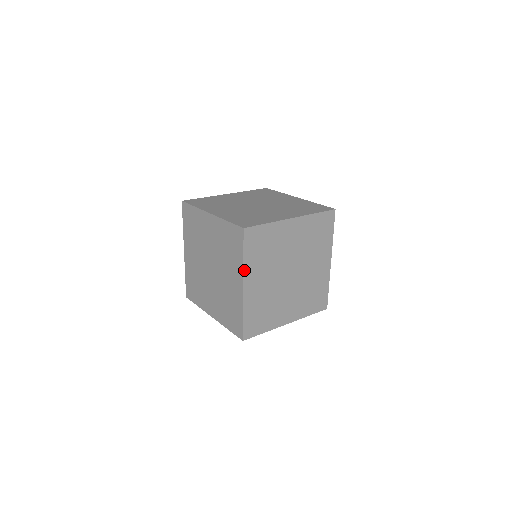
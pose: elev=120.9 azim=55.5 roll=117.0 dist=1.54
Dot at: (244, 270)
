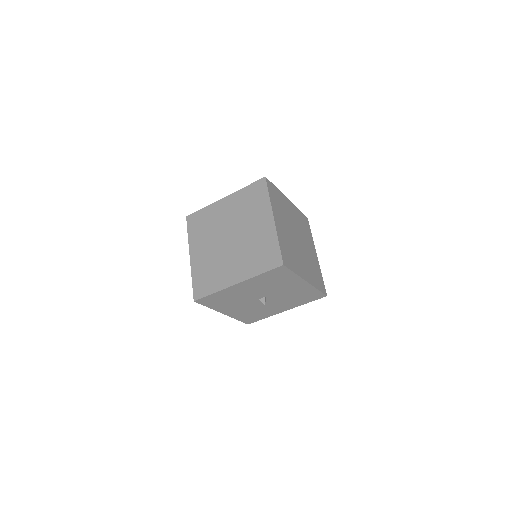
Dot at: (271, 206)
